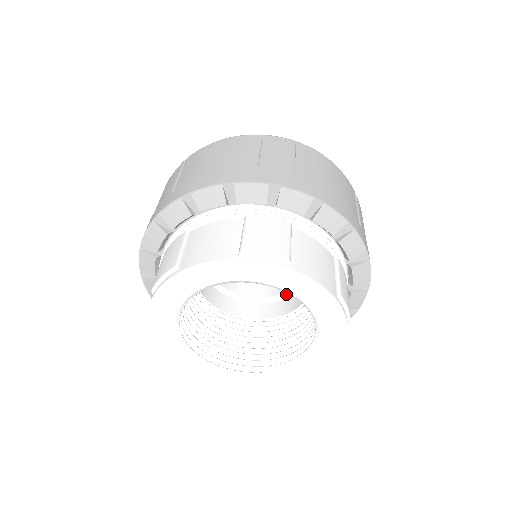
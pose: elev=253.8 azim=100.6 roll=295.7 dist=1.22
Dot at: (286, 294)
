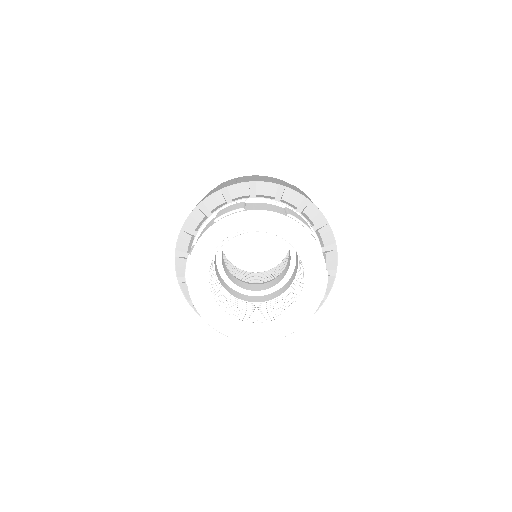
Dot at: (291, 270)
